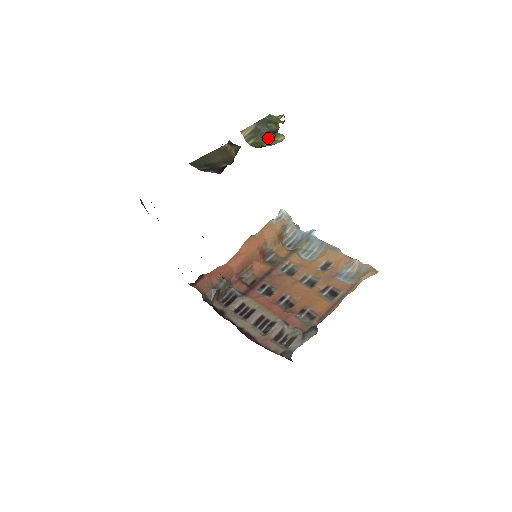
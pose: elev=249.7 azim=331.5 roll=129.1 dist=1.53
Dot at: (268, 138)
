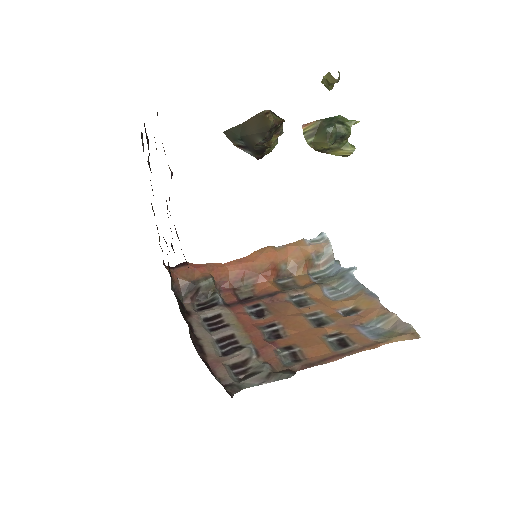
Dot at: (332, 140)
